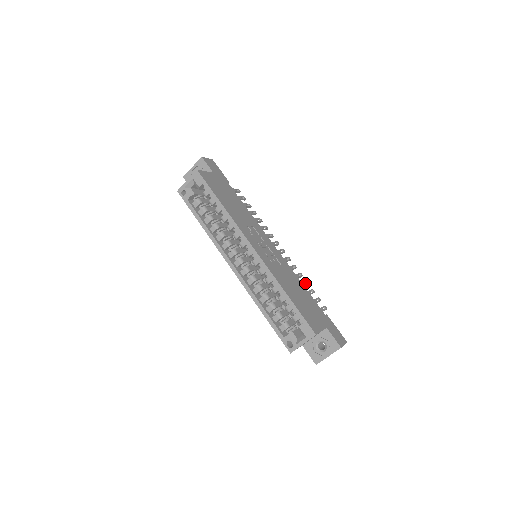
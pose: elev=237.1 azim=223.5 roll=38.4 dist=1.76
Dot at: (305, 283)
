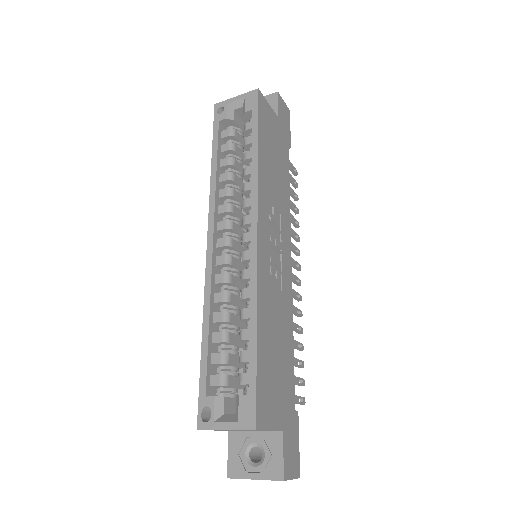
Dot at: (299, 345)
